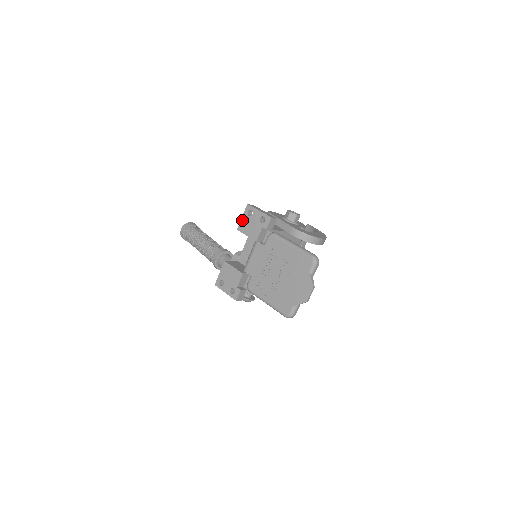
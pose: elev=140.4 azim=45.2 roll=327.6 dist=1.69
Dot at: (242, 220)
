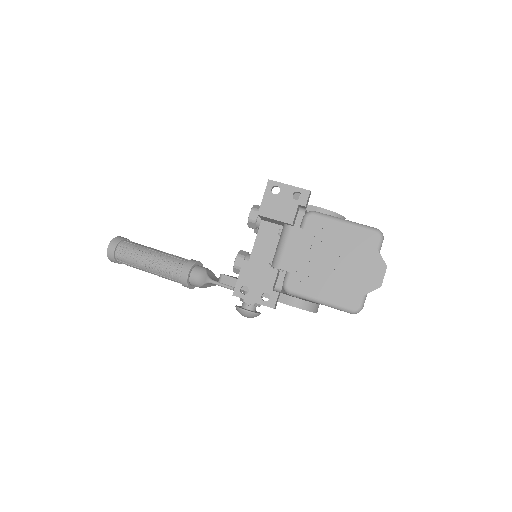
Dot at: (264, 201)
